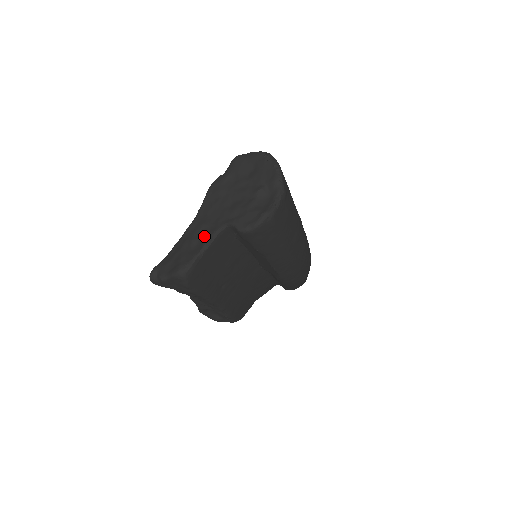
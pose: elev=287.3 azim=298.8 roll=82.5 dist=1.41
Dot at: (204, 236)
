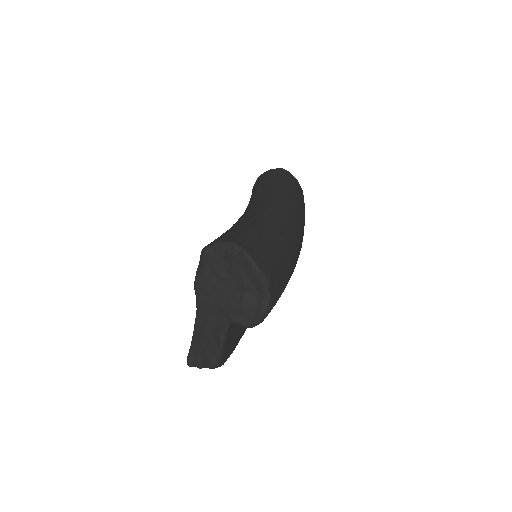
Dot at: (216, 332)
